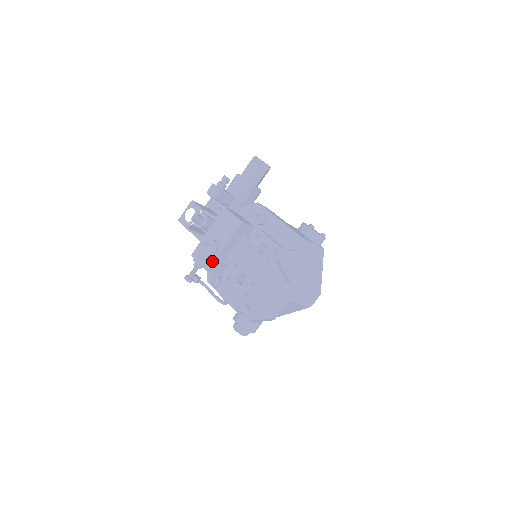
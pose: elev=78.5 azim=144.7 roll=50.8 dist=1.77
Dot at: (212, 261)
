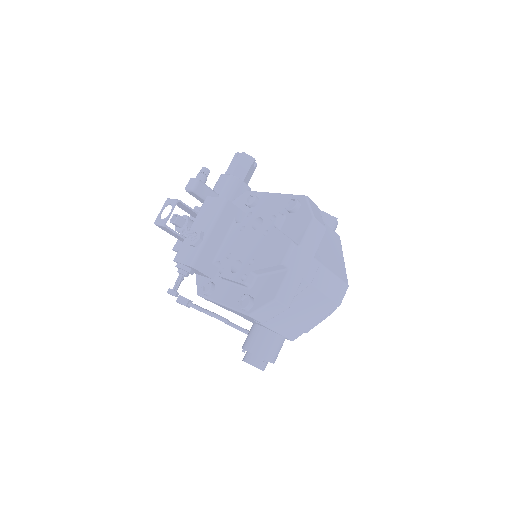
Dot at: (197, 254)
